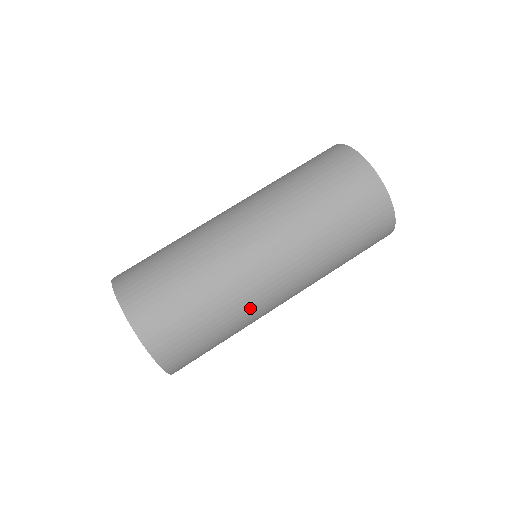
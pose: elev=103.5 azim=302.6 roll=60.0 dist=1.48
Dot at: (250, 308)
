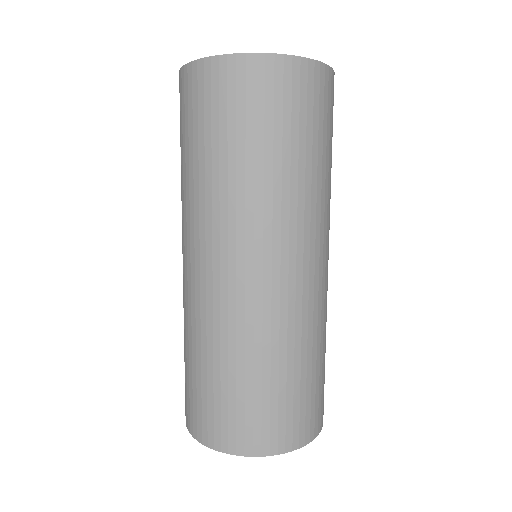
Dot at: occluded
